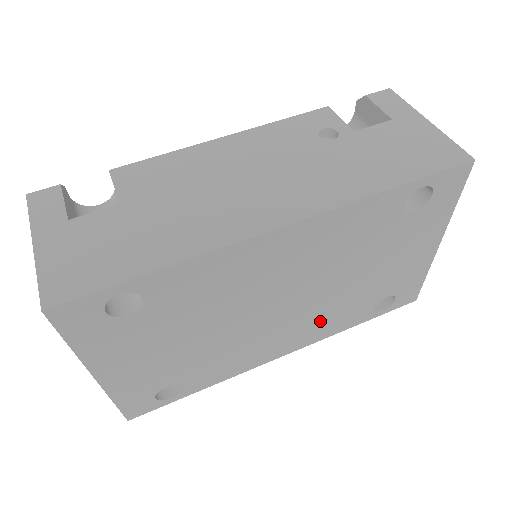
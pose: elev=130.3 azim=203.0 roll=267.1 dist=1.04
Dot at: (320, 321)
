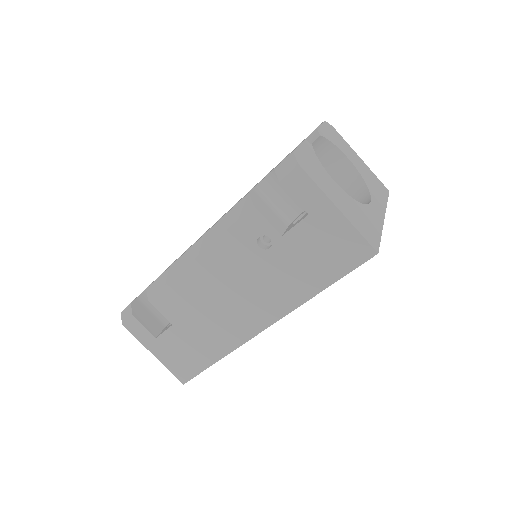
Dot at: occluded
